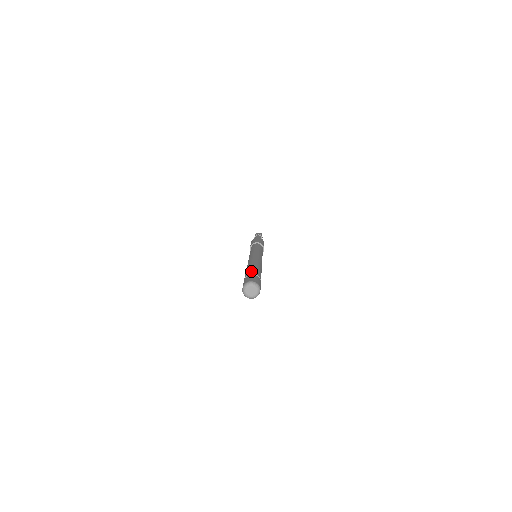
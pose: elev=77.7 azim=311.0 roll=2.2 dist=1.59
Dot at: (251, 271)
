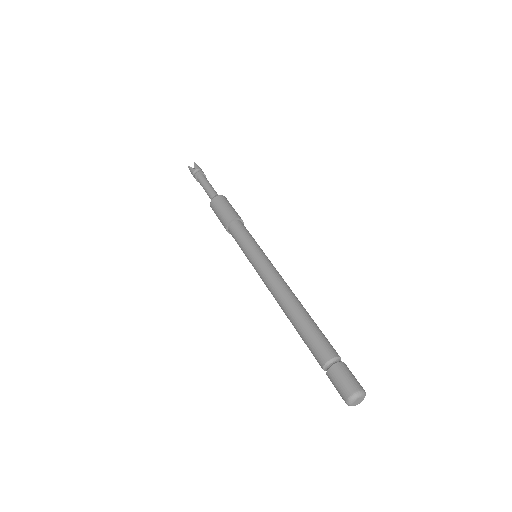
Dot at: (320, 353)
